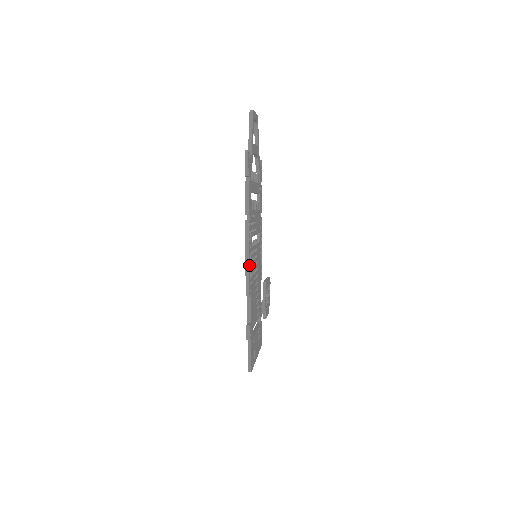
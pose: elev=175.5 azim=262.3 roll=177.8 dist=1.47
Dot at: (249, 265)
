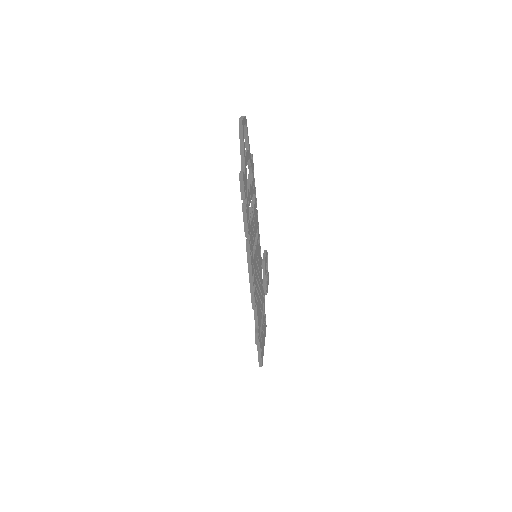
Dot at: occluded
